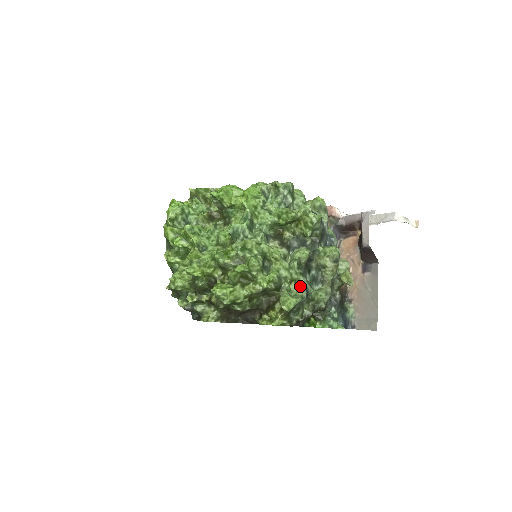
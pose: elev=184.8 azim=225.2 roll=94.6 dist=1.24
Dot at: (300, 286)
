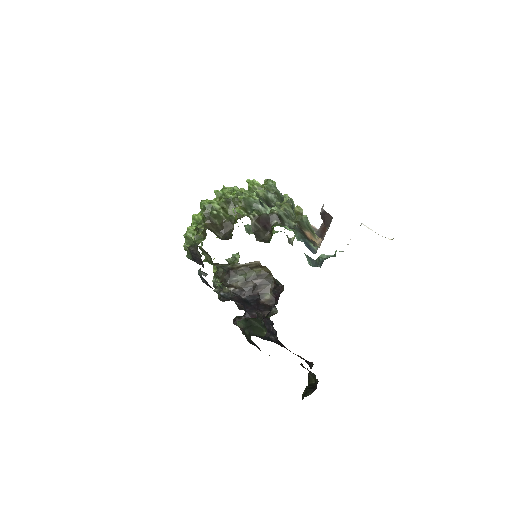
Dot at: occluded
